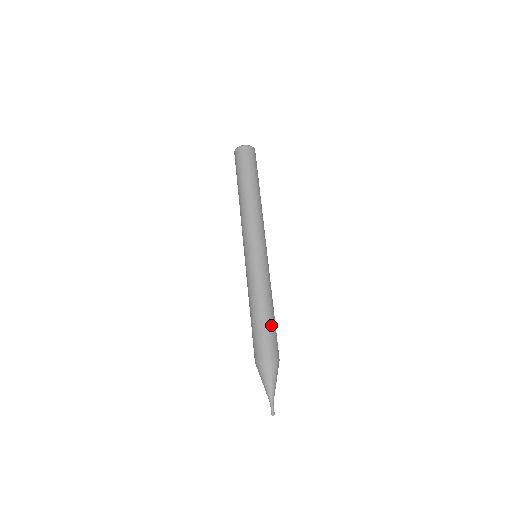
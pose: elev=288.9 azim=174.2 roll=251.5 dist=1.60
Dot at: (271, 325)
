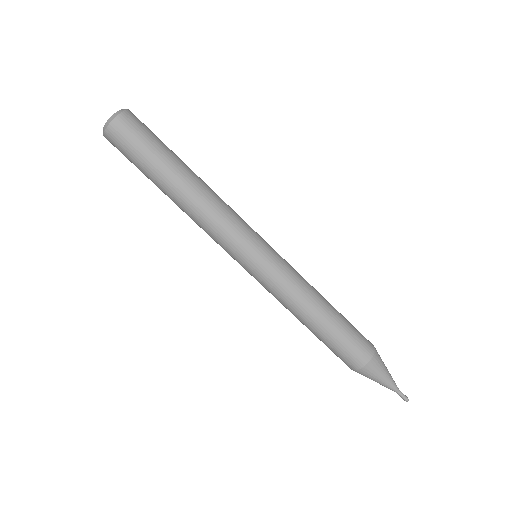
Dot at: (338, 330)
